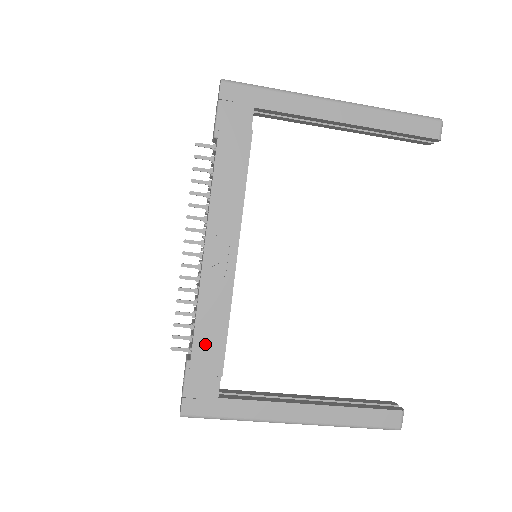
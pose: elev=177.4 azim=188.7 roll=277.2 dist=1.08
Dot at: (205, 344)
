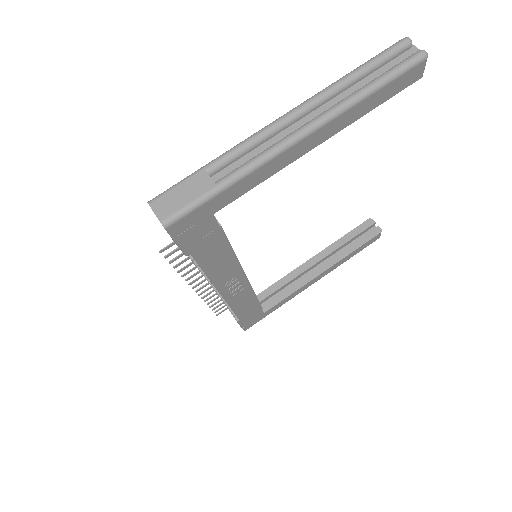
Dot at: (245, 311)
